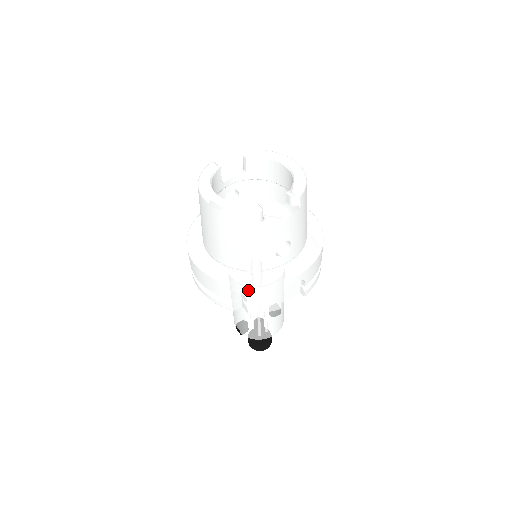
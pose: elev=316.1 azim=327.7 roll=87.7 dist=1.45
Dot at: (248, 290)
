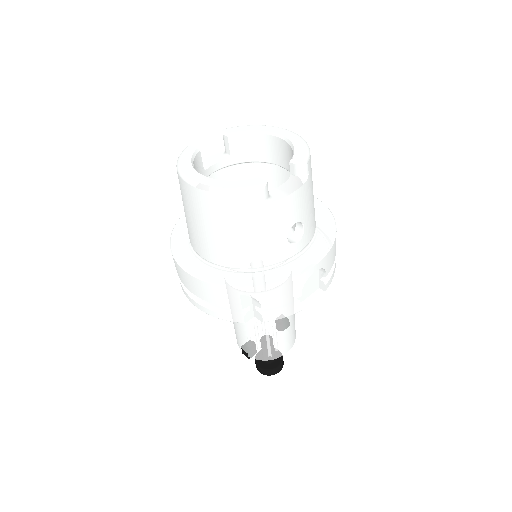
Dot at: (261, 291)
